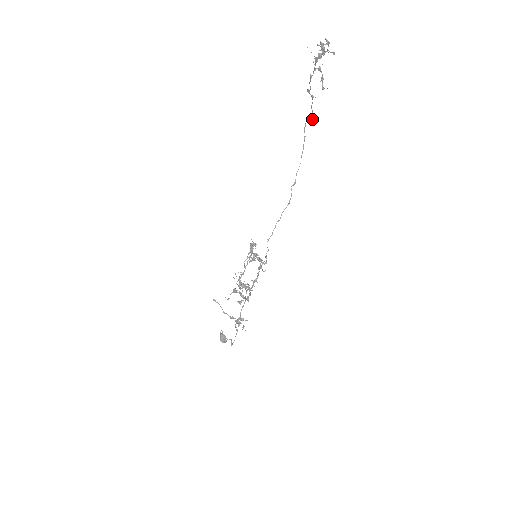
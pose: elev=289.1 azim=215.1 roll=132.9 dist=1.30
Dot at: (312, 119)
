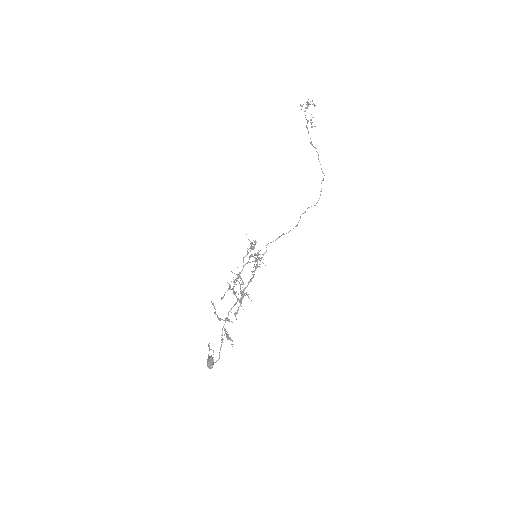
Dot at: (324, 175)
